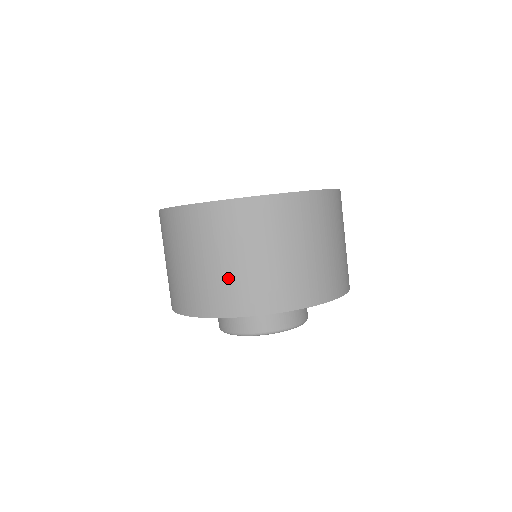
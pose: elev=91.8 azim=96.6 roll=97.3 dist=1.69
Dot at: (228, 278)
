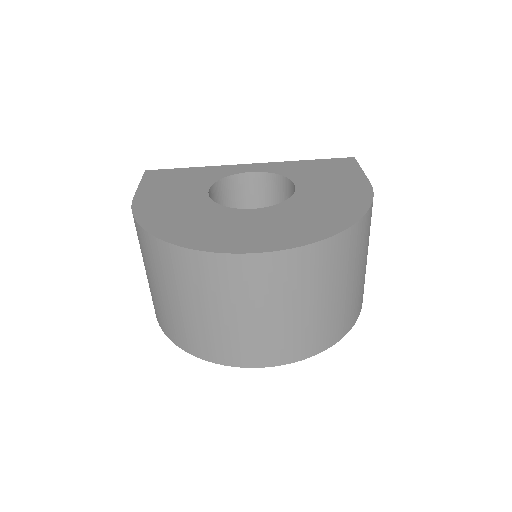
Dot at: (224, 332)
